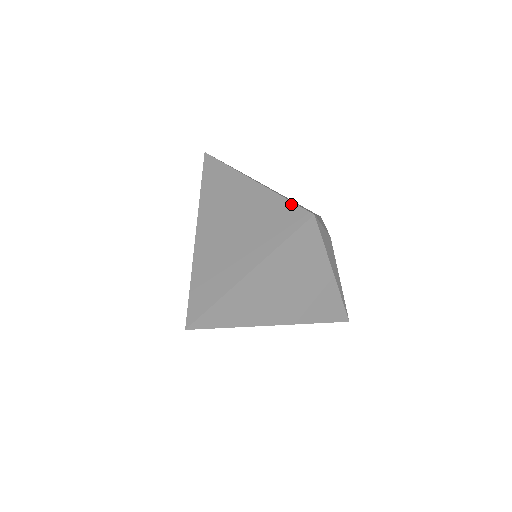
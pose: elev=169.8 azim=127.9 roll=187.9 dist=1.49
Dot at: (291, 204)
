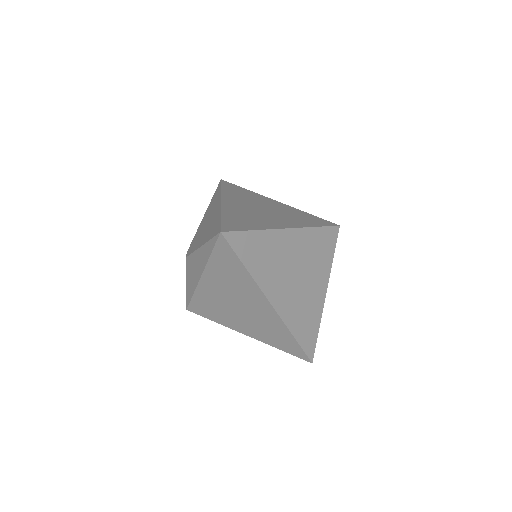
Dot at: (316, 216)
